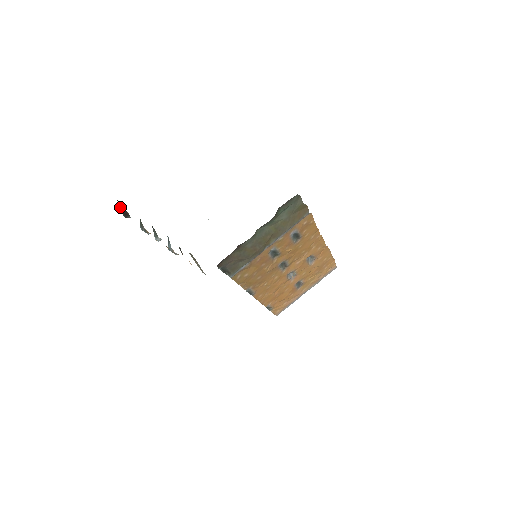
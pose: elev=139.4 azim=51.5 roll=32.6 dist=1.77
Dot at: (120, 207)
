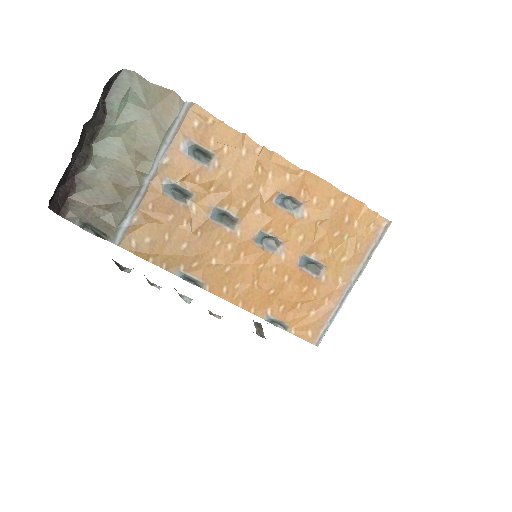
Dot at: occluded
